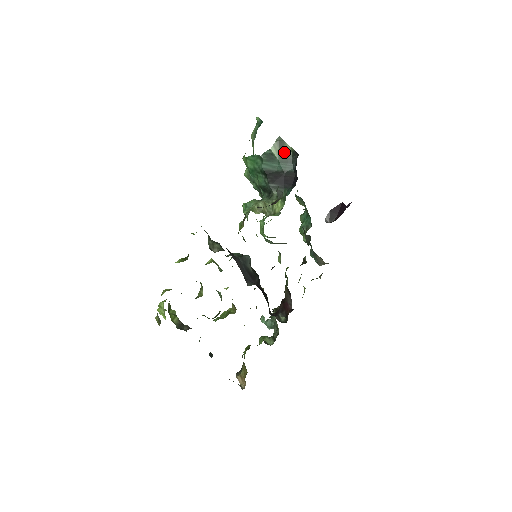
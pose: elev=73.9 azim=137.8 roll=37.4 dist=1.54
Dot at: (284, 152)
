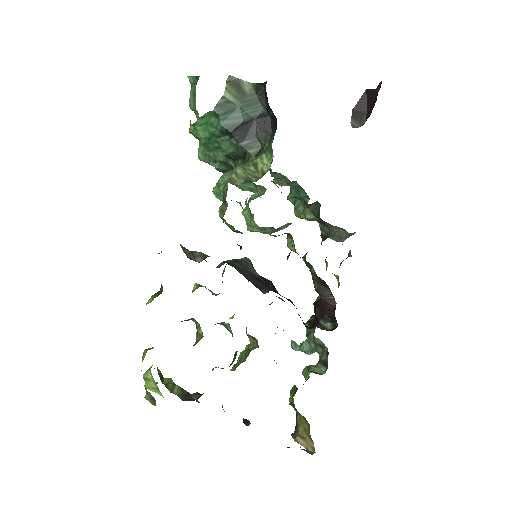
Dot at: (243, 93)
